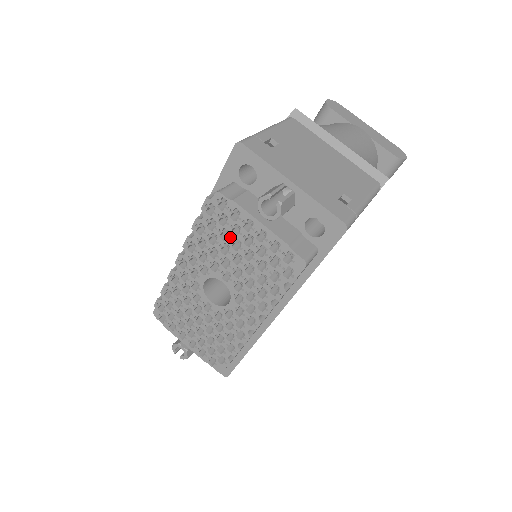
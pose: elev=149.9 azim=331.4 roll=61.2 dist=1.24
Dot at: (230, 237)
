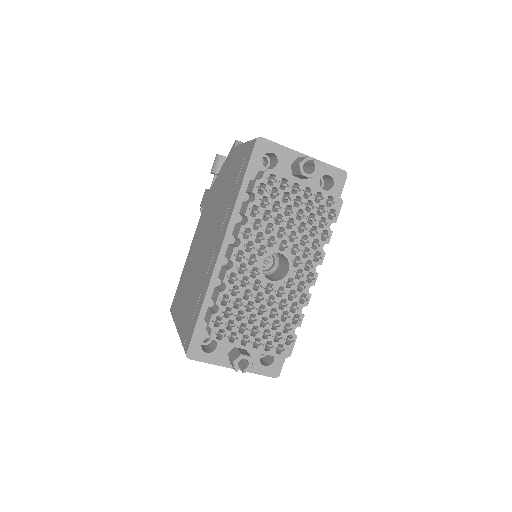
Dot at: (282, 206)
